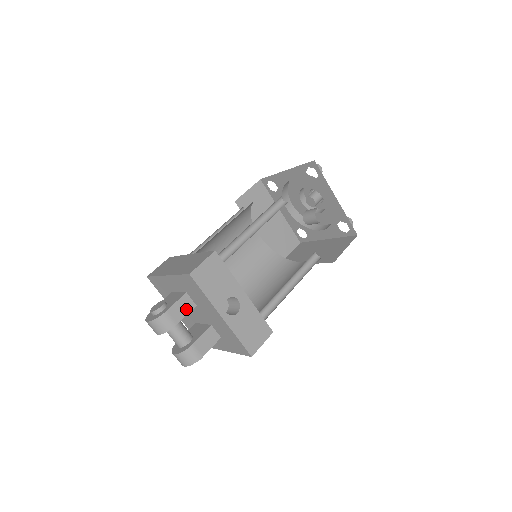
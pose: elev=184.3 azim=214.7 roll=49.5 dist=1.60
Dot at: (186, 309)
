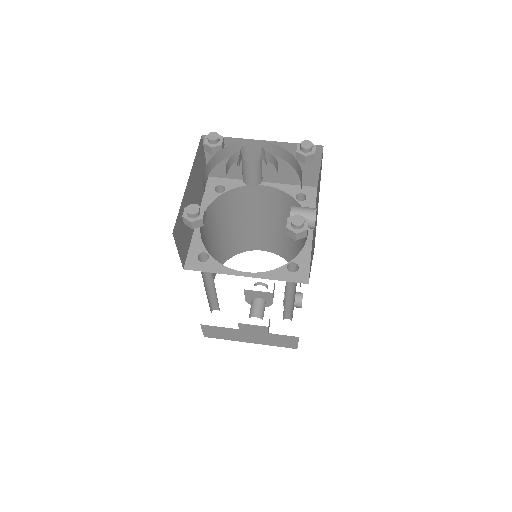
Dot at: (269, 321)
